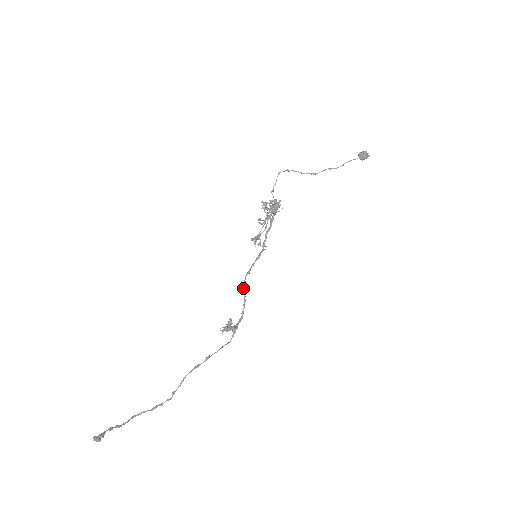
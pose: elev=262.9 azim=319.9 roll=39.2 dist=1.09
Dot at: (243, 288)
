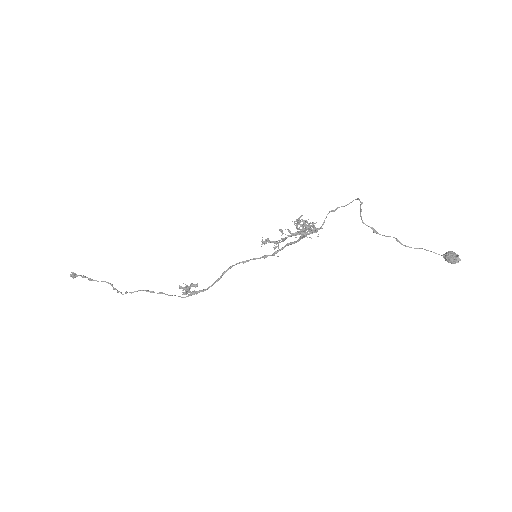
Dot at: occluded
